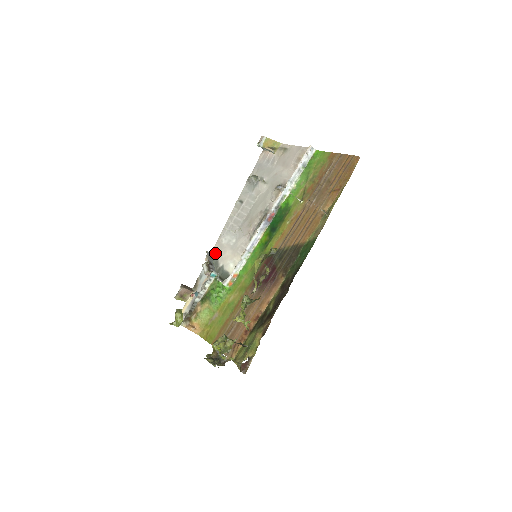
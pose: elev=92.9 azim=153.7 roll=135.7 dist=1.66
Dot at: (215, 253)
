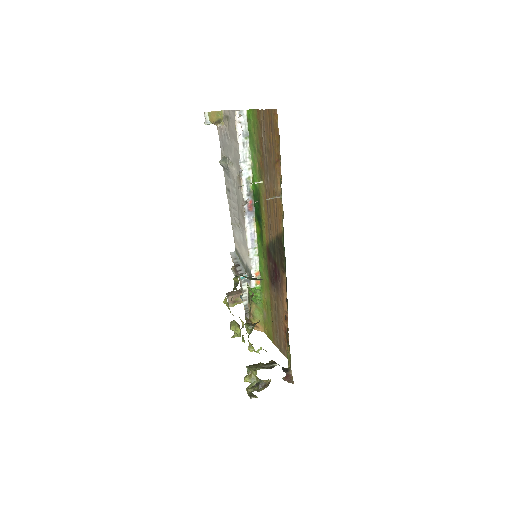
Dot at: (237, 251)
